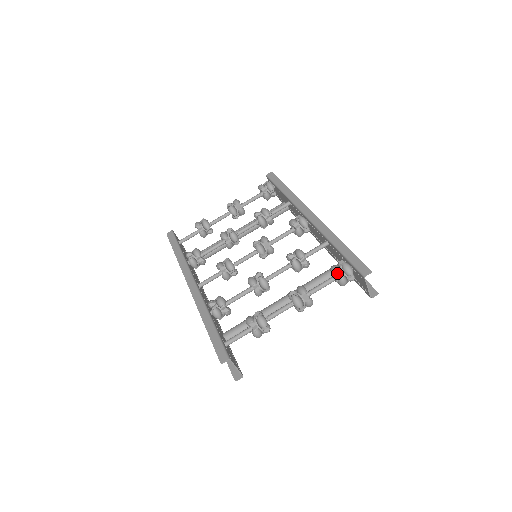
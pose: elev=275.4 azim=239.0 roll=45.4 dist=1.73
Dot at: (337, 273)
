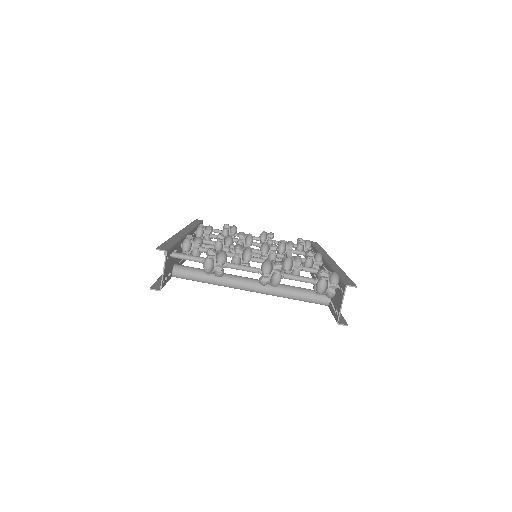
Dot at: (322, 273)
